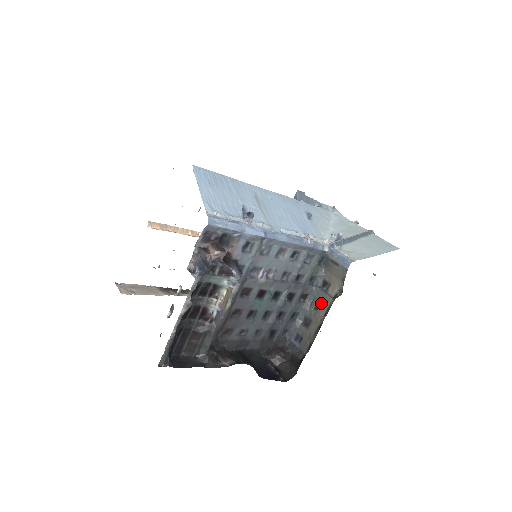
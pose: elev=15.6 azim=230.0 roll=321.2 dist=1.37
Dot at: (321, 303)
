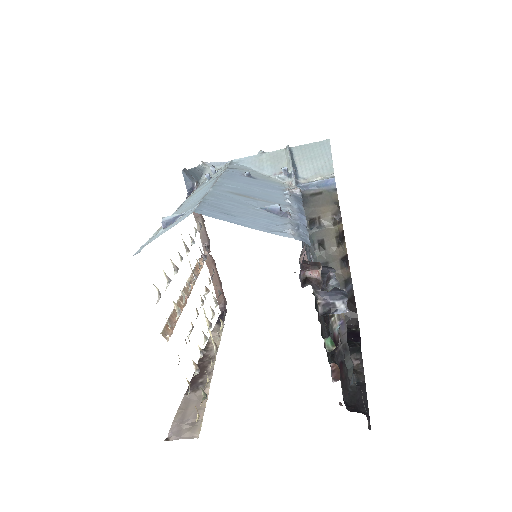
Dot at: (325, 240)
